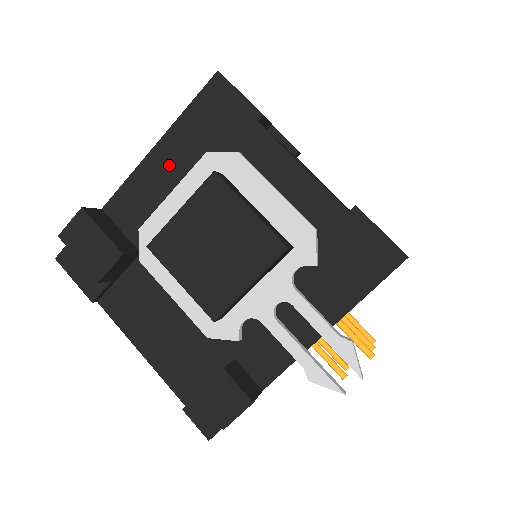
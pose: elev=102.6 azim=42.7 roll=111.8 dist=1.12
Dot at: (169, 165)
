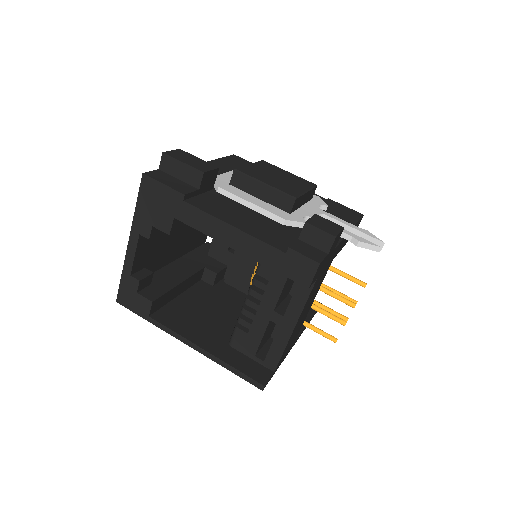
Dot at: (219, 168)
